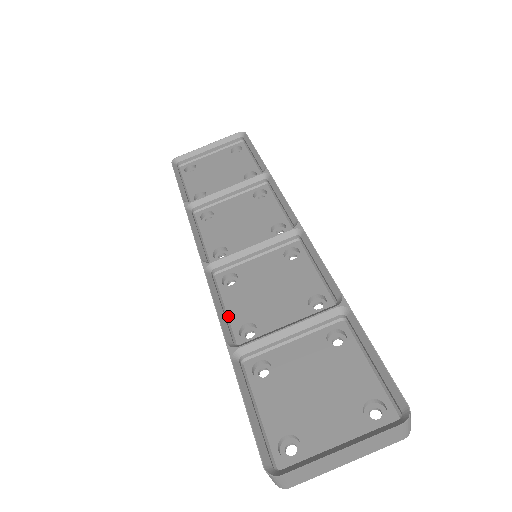
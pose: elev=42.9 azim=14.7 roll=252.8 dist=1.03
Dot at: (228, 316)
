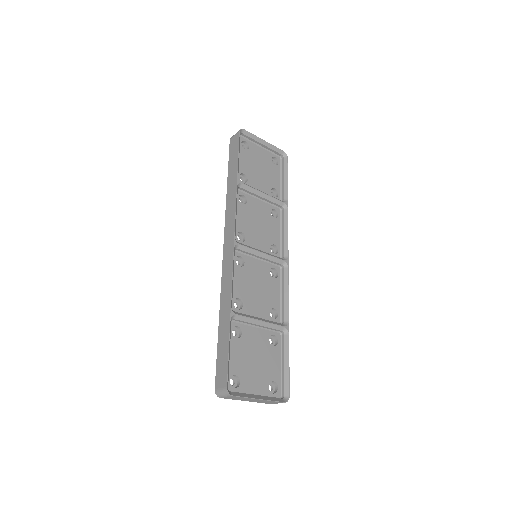
Dot at: occluded
